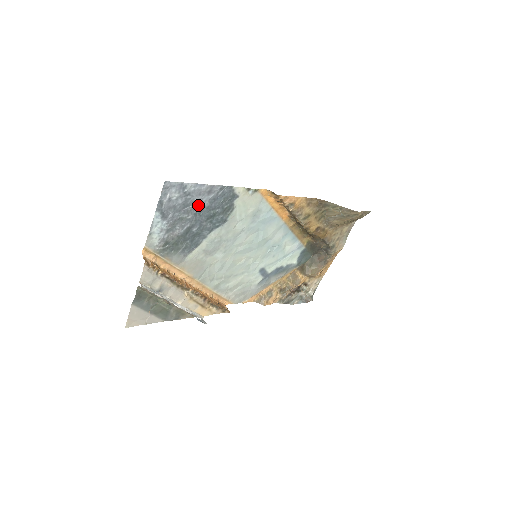
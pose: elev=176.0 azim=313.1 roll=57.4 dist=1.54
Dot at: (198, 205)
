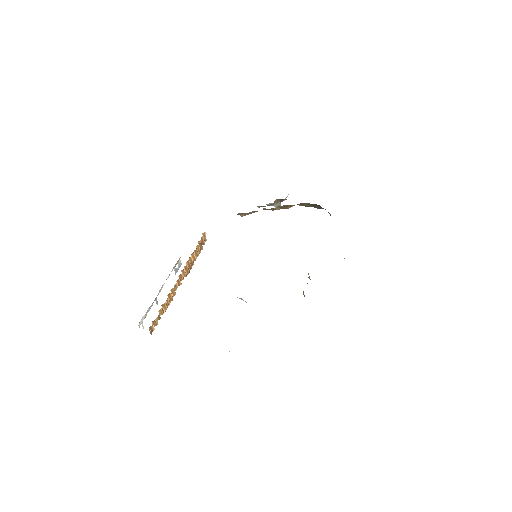
Dot at: occluded
